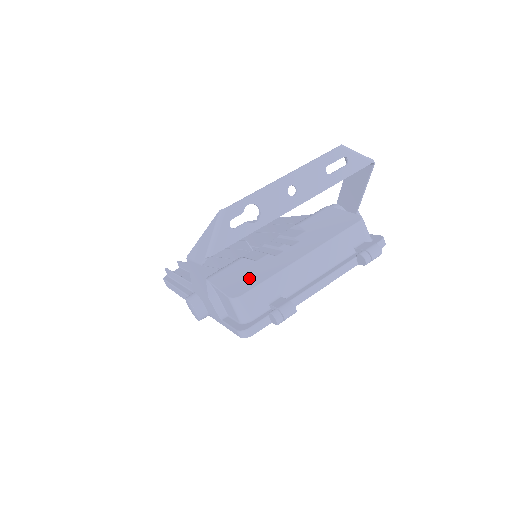
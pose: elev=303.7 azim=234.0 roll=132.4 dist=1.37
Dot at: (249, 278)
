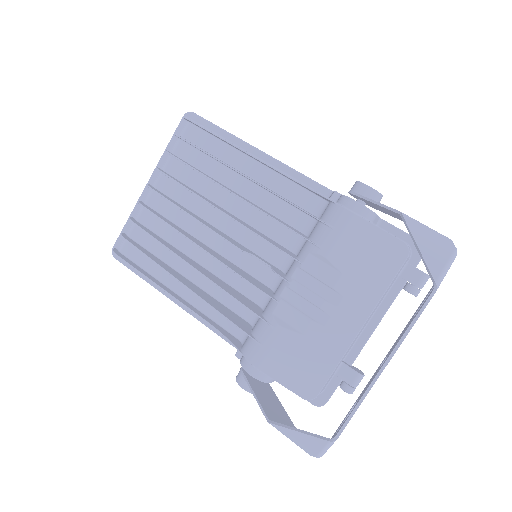
Dot at: (311, 368)
